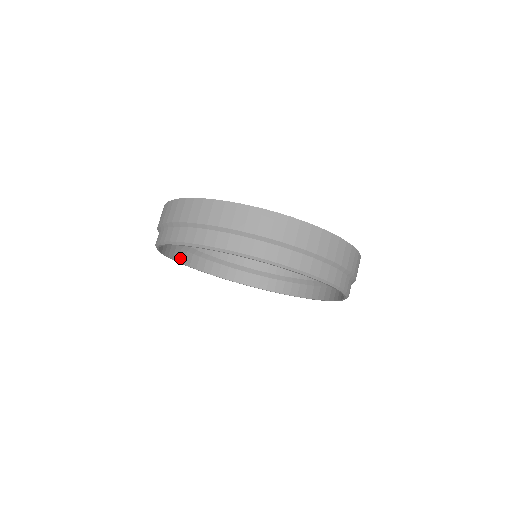
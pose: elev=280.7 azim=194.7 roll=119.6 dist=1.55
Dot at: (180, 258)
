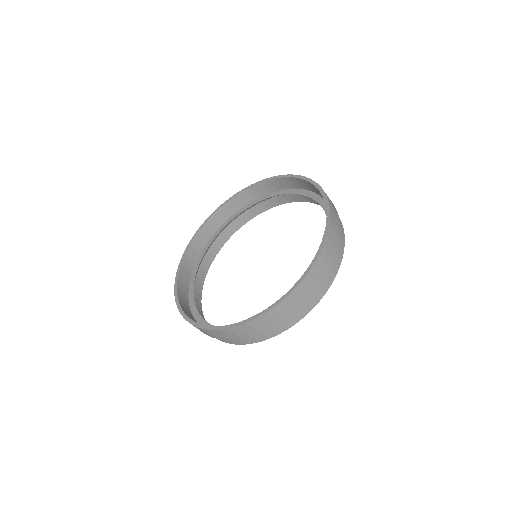
Dot at: (235, 228)
